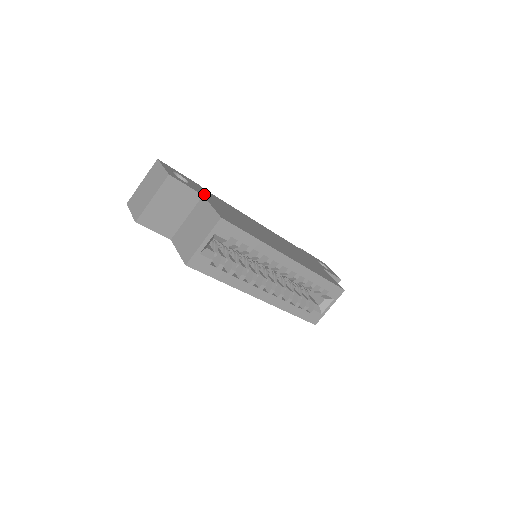
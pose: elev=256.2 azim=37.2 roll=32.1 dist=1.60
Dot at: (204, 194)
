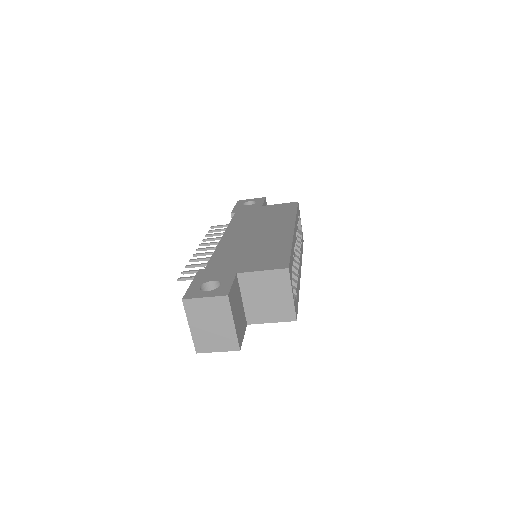
Dot at: (229, 272)
